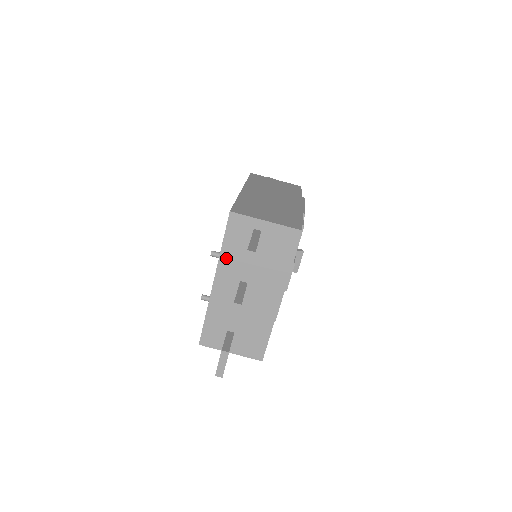
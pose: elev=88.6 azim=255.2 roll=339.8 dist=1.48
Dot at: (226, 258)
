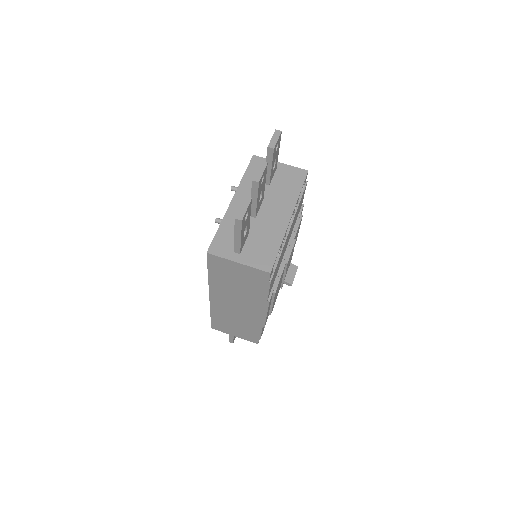
Dot at: (246, 184)
